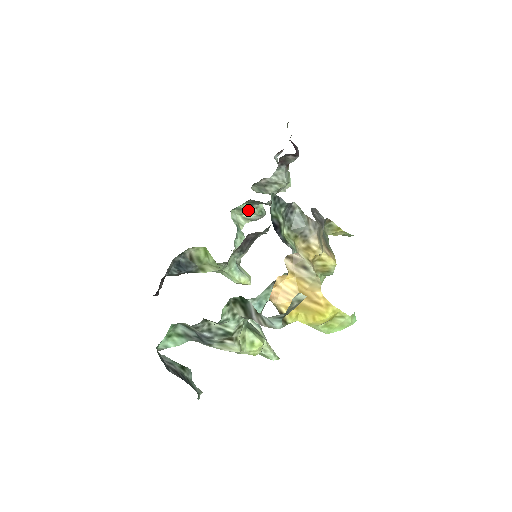
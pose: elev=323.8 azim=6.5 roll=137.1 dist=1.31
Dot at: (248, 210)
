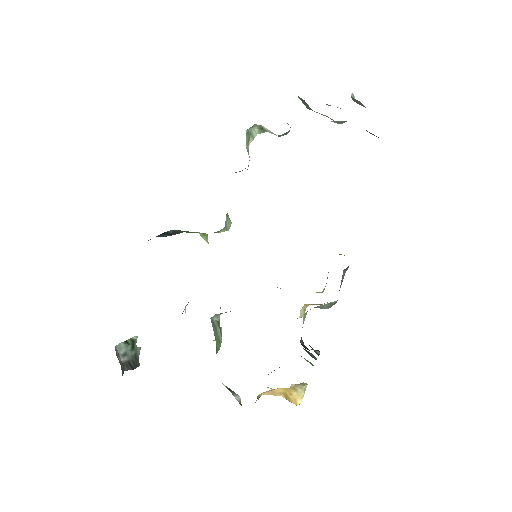
Dot at: occluded
